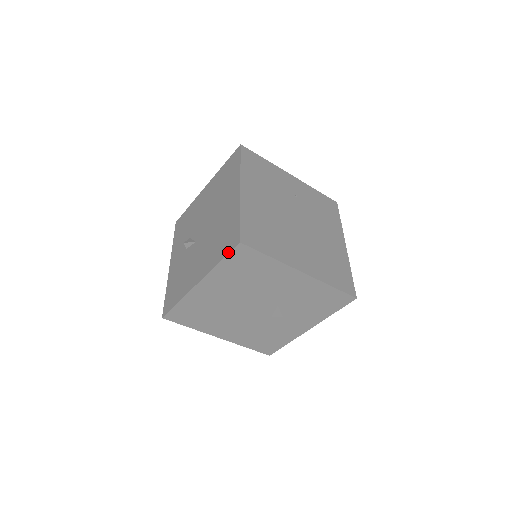
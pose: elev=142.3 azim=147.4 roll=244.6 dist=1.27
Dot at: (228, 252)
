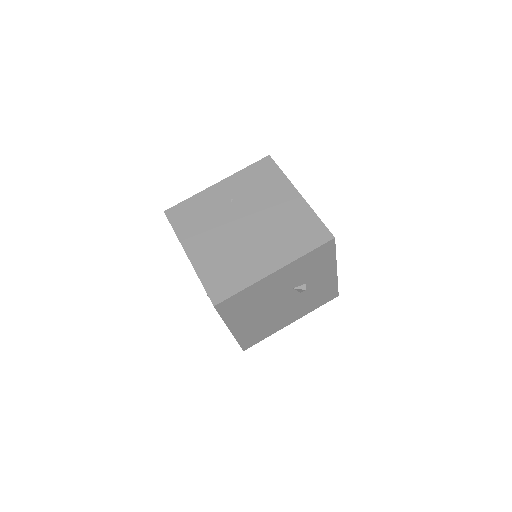
Dot at: occluded
